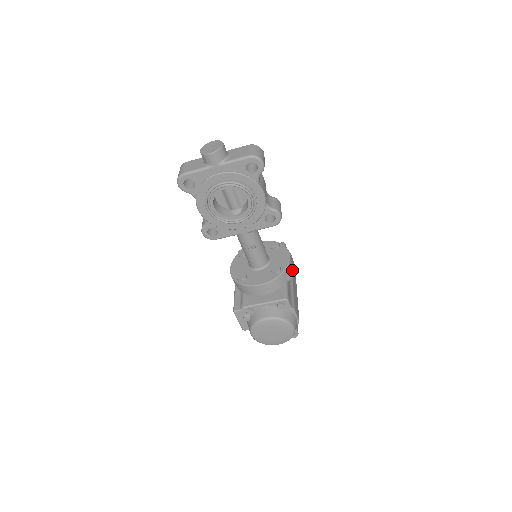
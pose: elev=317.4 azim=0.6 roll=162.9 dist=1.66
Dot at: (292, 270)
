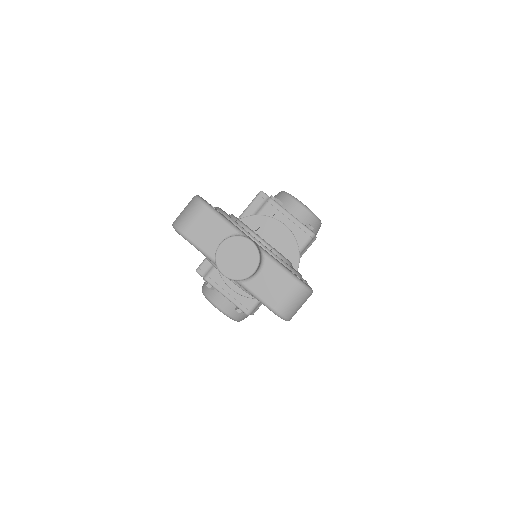
Dot at: occluded
